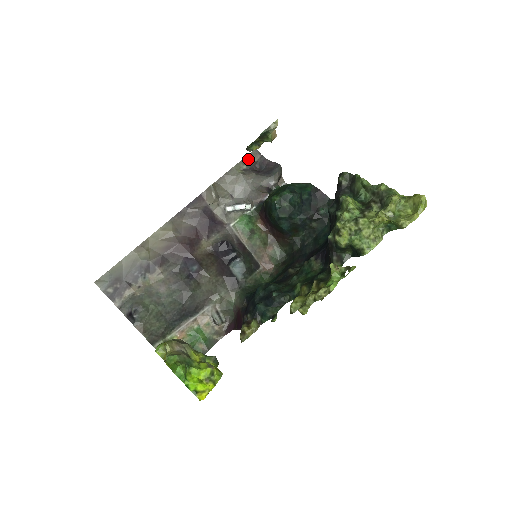
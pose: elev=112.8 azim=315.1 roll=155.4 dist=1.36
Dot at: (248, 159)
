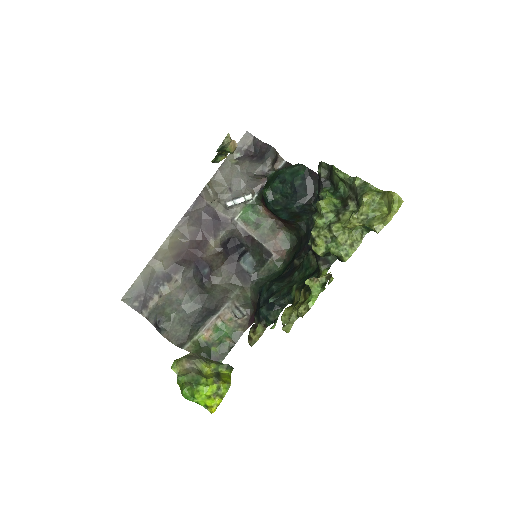
Dot at: (240, 145)
